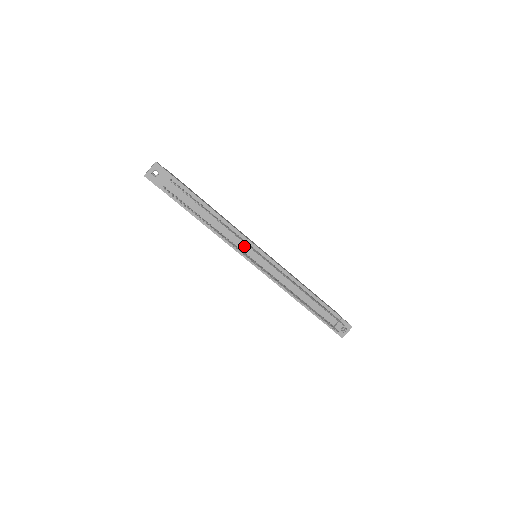
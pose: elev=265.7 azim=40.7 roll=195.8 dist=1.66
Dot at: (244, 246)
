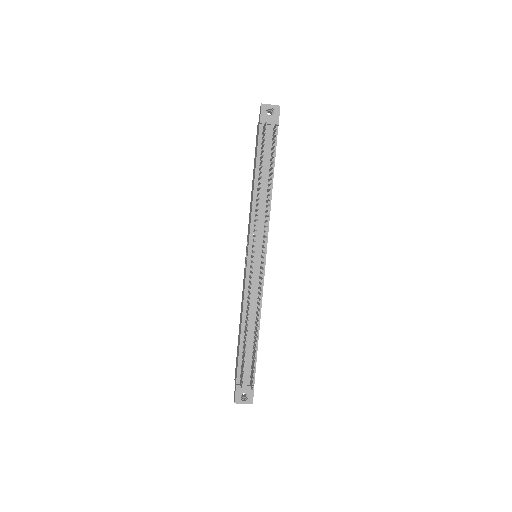
Dot at: (259, 235)
